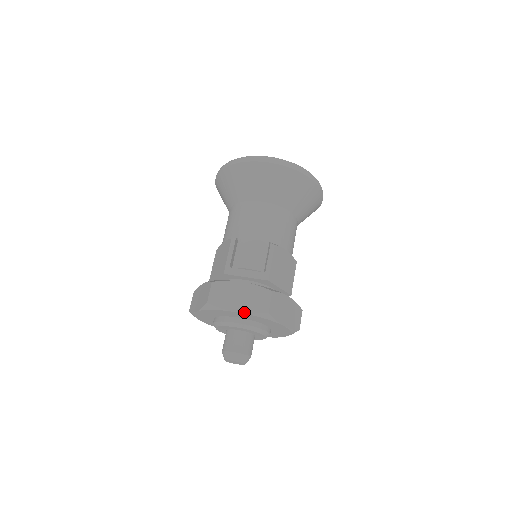
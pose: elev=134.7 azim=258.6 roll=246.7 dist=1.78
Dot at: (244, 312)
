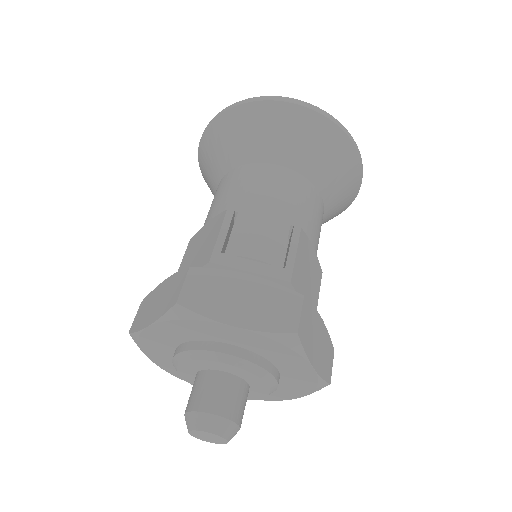
Dot at: (249, 328)
